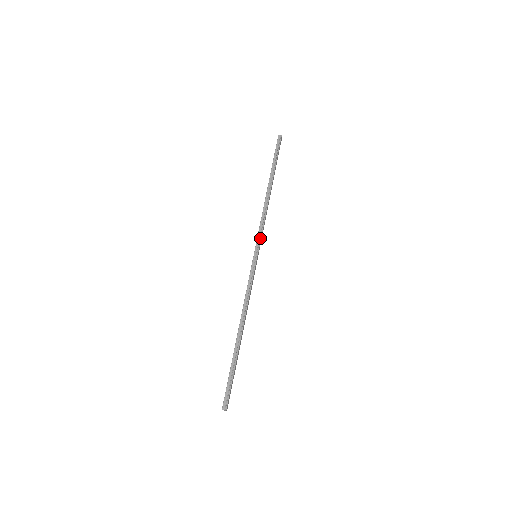
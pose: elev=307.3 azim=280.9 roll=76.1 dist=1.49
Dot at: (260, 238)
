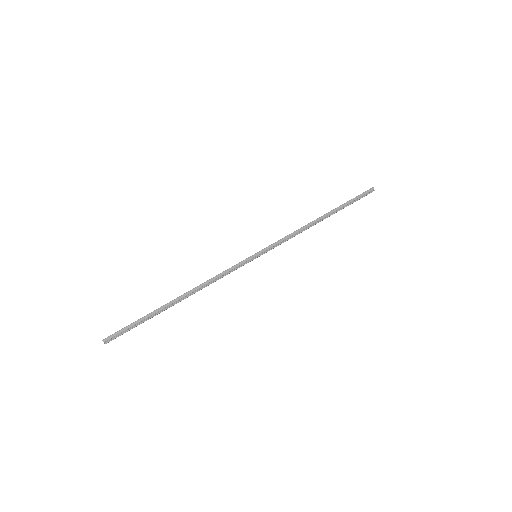
Dot at: (274, 247)
